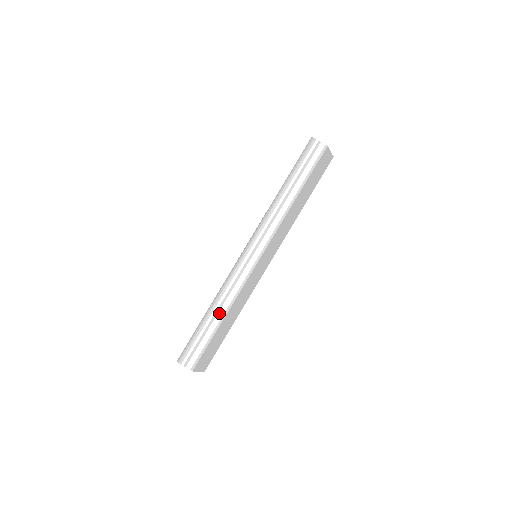
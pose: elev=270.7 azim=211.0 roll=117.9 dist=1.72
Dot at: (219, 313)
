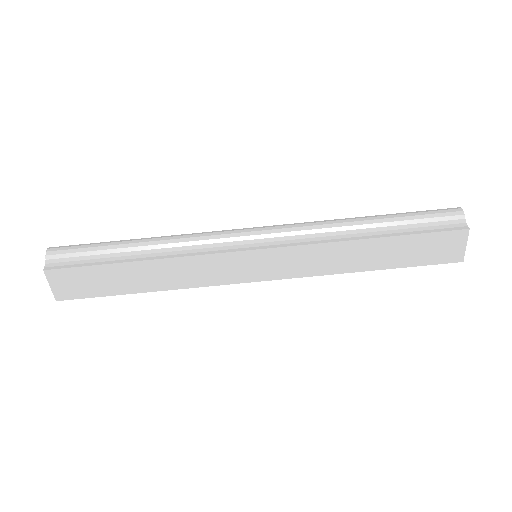
Dot at: (146, 251)
